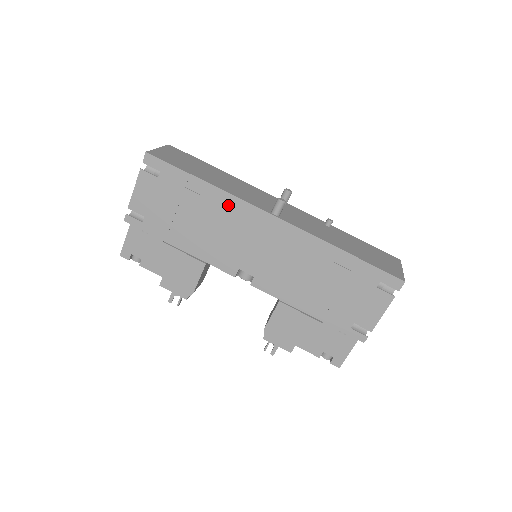
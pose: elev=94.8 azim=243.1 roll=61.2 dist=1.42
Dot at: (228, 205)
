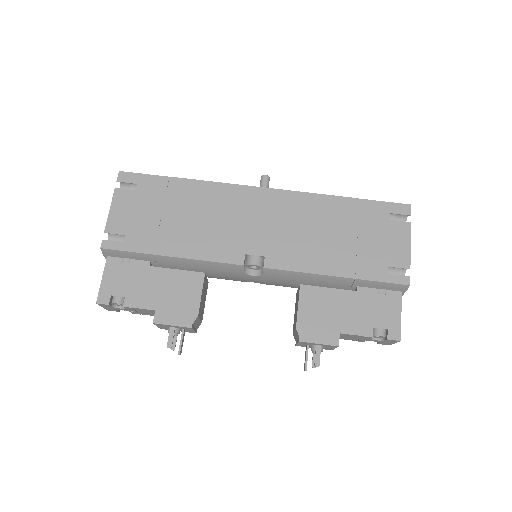
Dot at: (215, 193)
